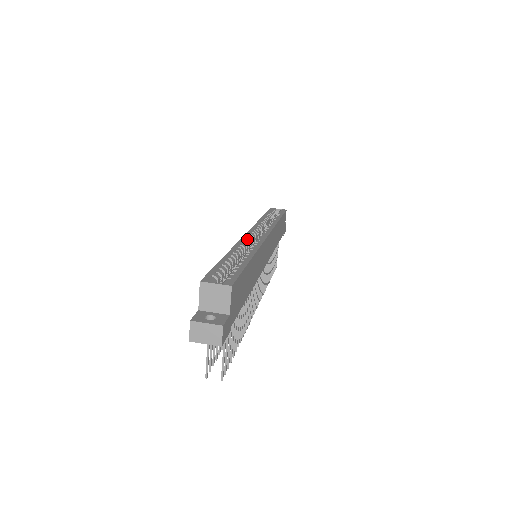
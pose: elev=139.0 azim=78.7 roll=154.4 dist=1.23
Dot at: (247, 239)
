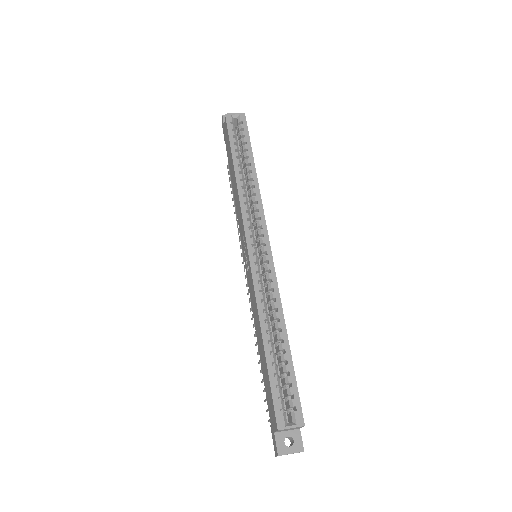
Dot at: (258, 276)
